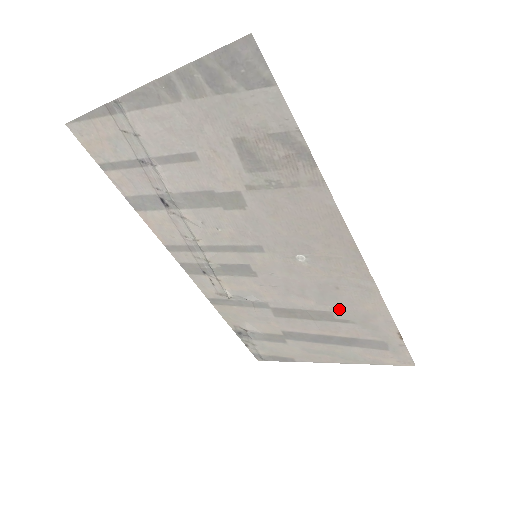
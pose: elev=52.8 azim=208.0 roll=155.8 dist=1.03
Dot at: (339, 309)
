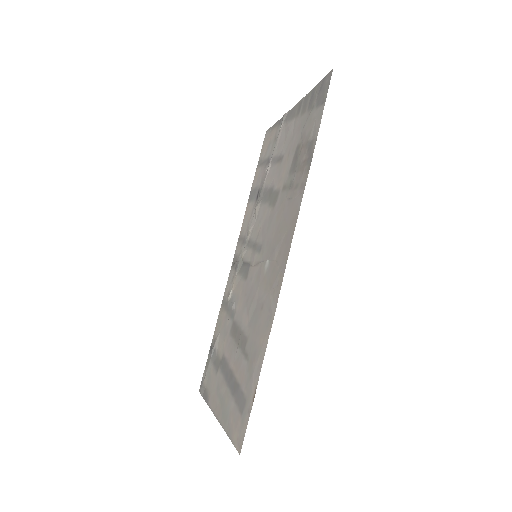
Dot at: (252, 336)
